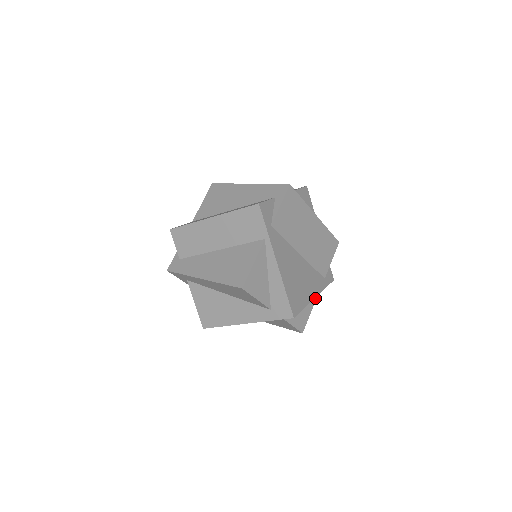
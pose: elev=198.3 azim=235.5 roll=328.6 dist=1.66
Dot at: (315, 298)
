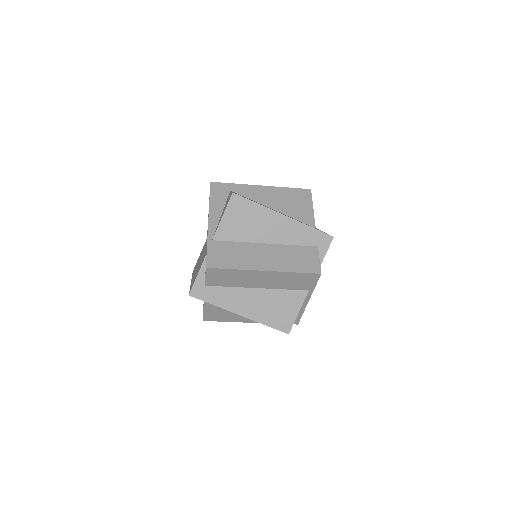
Dot at: occluded
